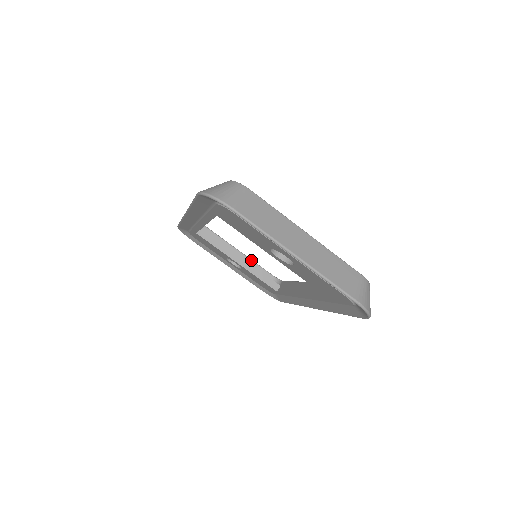
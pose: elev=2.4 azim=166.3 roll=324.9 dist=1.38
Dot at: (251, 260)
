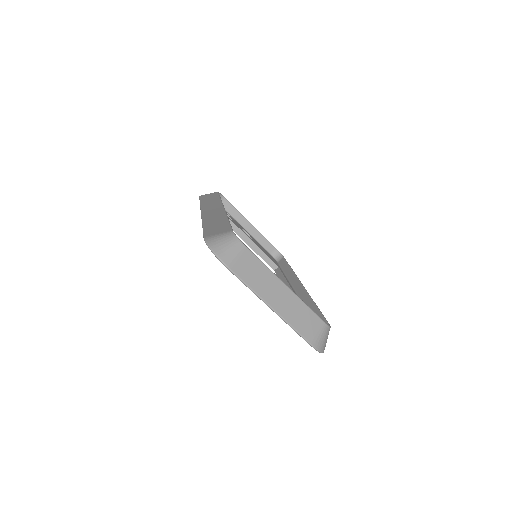
Dot at: (260, 233)
